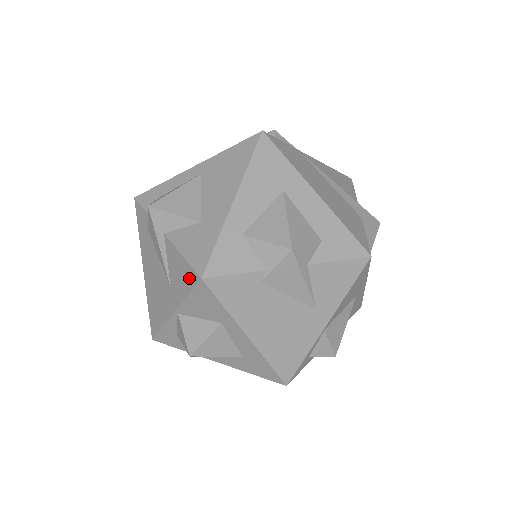
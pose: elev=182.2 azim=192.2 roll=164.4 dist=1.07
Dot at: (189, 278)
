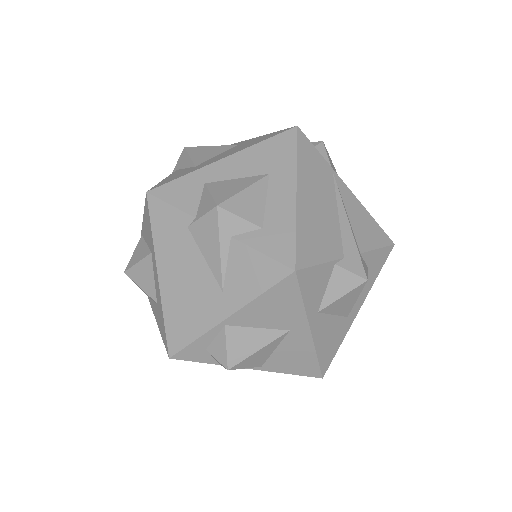
Dot at: occluded
